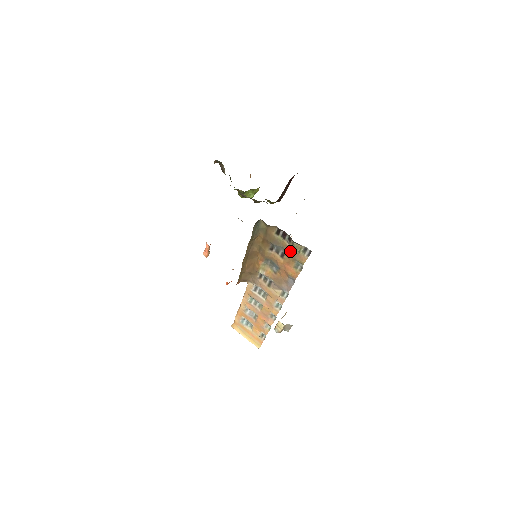
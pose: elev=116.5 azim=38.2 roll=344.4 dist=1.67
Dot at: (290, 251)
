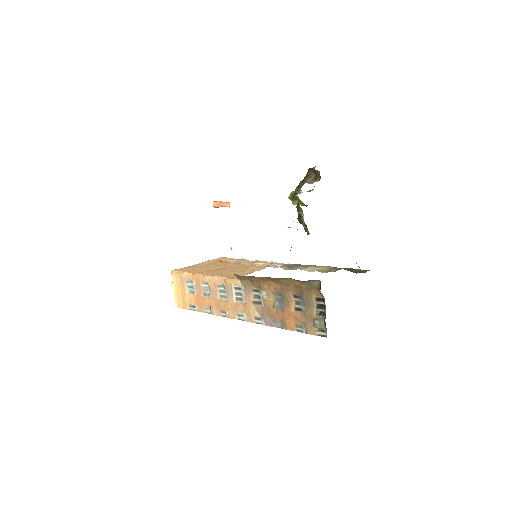
Dot at: (310, 317)
